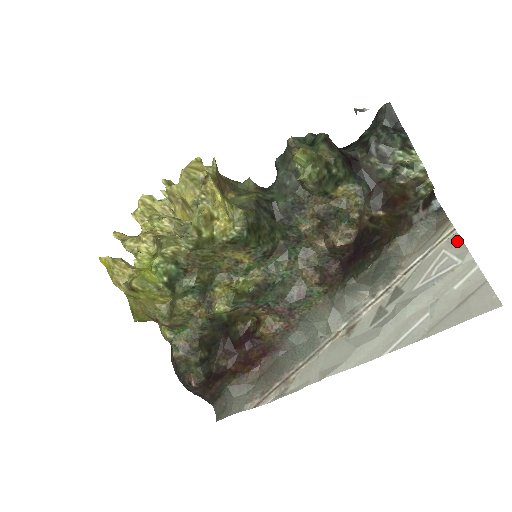
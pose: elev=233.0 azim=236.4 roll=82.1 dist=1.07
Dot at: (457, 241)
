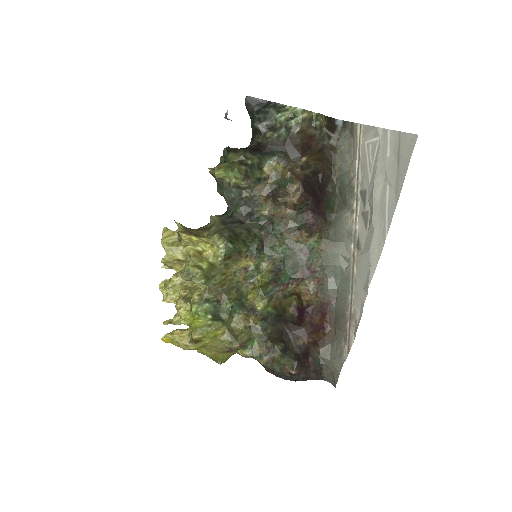
Dot at: (367, 129)
